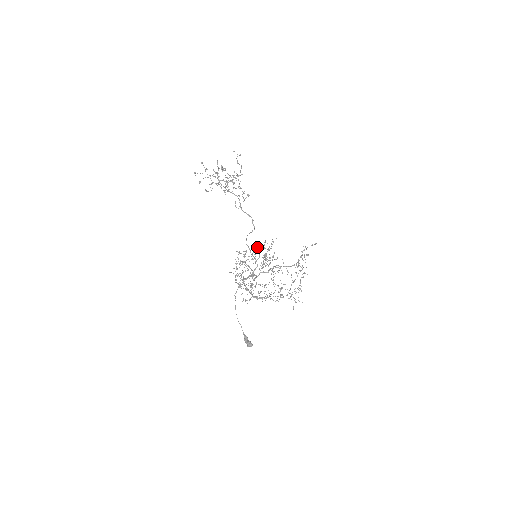
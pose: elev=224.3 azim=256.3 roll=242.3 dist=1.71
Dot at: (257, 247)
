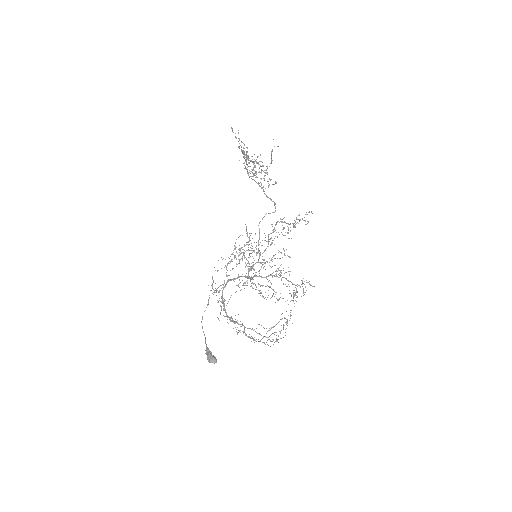
Dot at: (273, 230)
